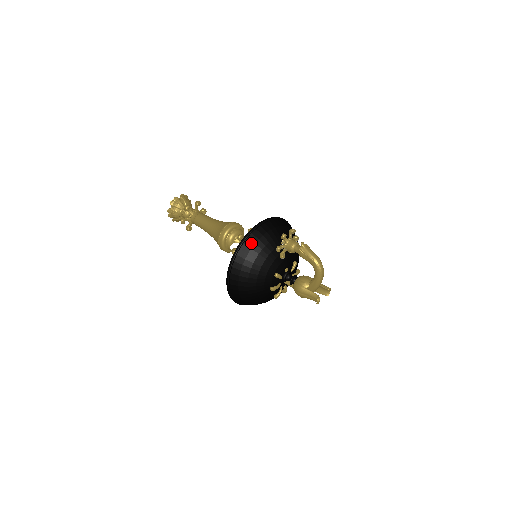
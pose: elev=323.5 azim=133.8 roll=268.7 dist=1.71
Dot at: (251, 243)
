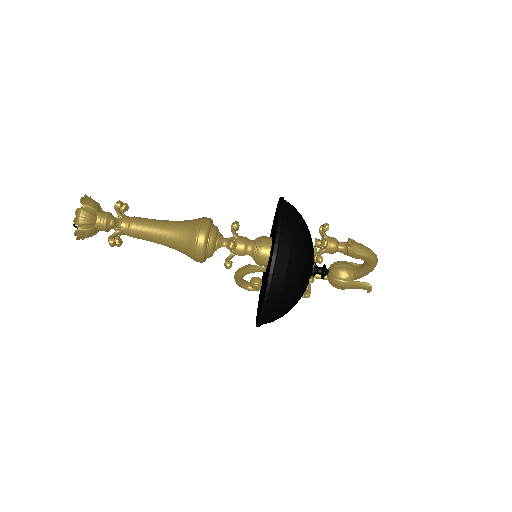
Dot at: (283, 268)
